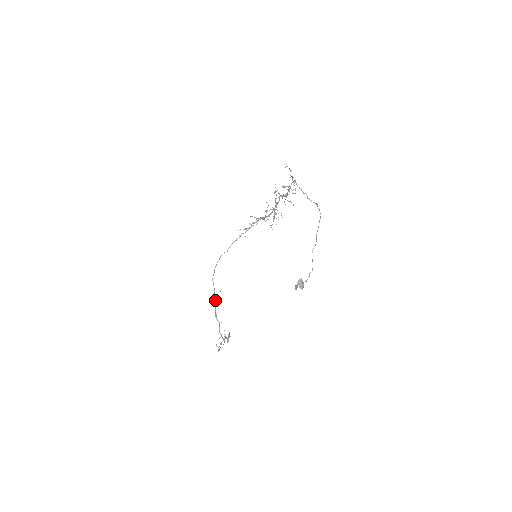
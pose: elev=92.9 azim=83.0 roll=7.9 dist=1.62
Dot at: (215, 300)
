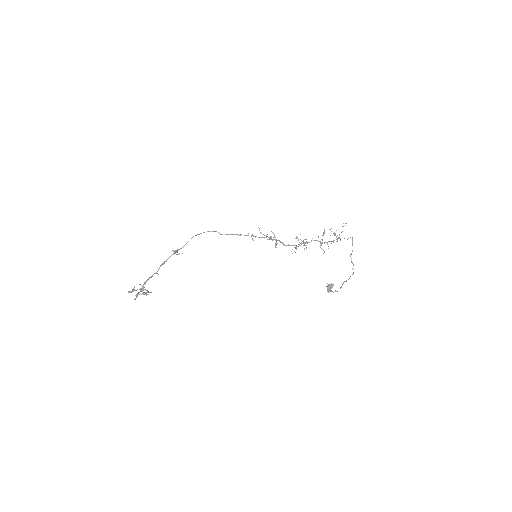
Dot at: (175, 253)
